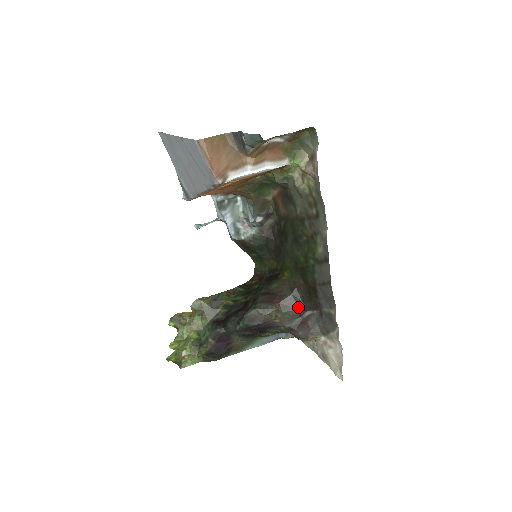
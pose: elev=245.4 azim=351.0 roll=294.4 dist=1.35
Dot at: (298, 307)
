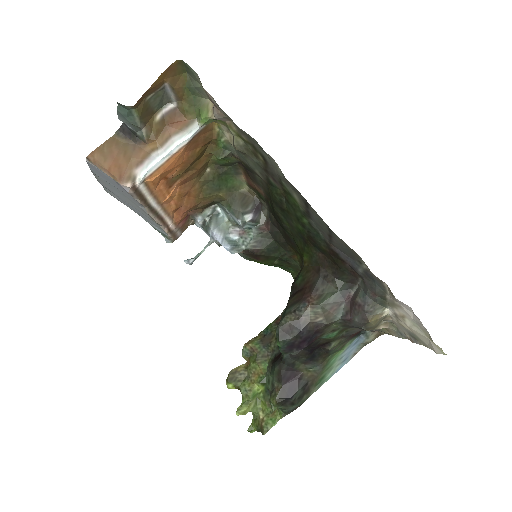
Dot at: (336, 288)
